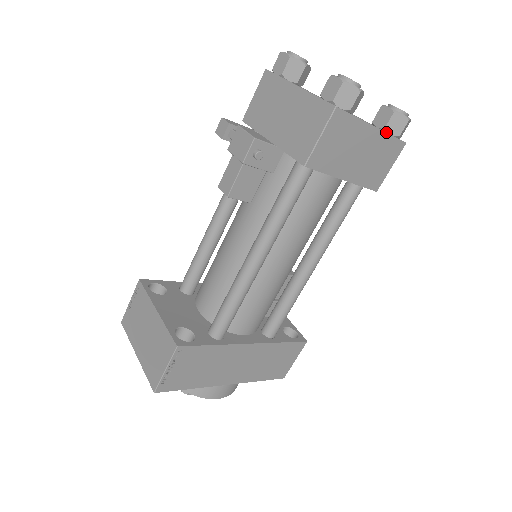
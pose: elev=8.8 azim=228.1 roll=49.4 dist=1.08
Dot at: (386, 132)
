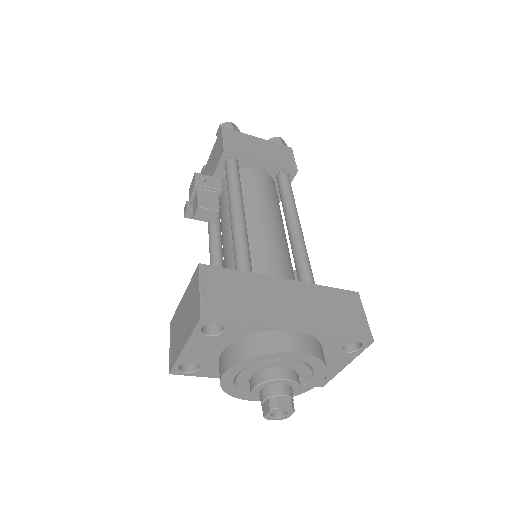
Dot at: (269, 141)
